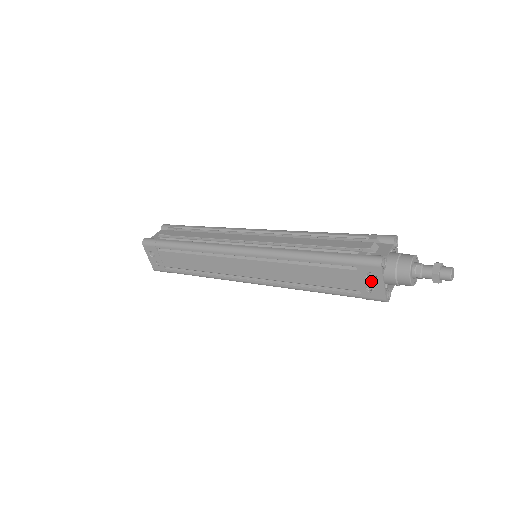
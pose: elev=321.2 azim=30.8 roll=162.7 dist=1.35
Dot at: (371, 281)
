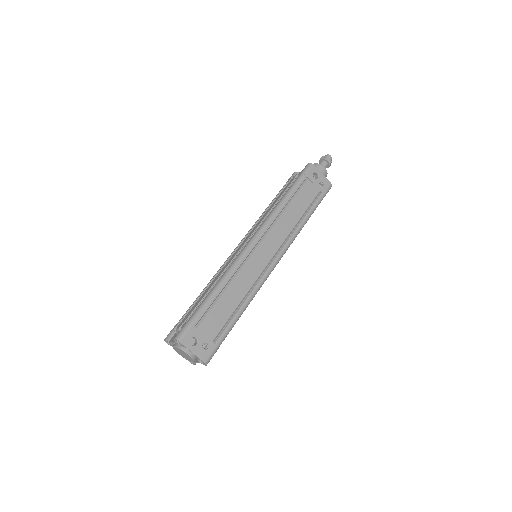
Dot at: (318, 178)
